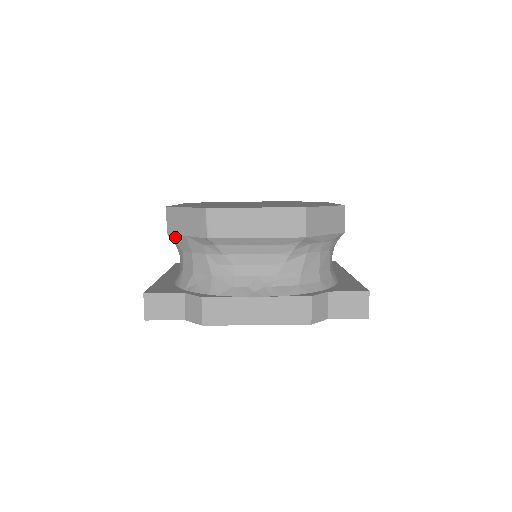
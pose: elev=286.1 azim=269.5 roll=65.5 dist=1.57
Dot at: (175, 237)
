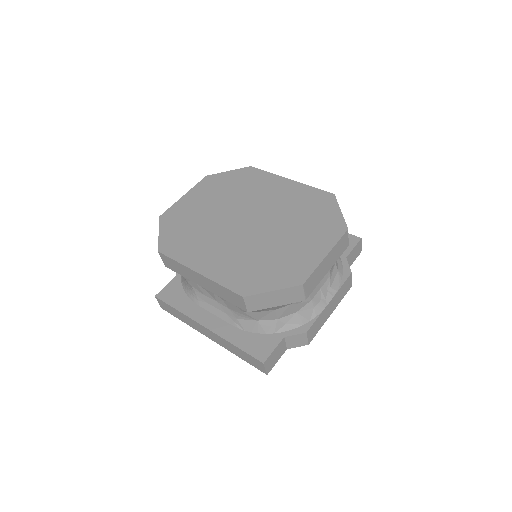
Dot at: (259, 310)
